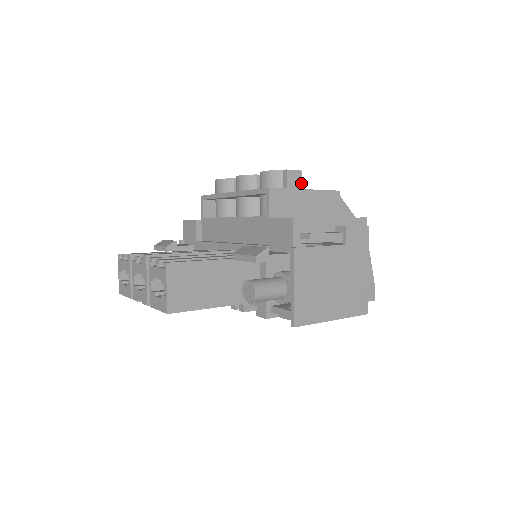
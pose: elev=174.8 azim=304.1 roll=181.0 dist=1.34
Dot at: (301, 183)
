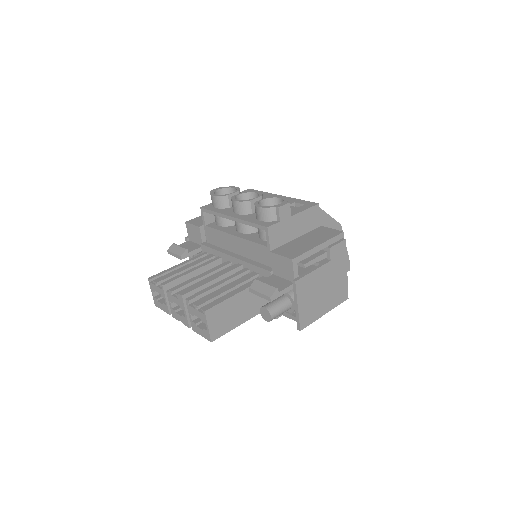
Dot at: (290, 212)
